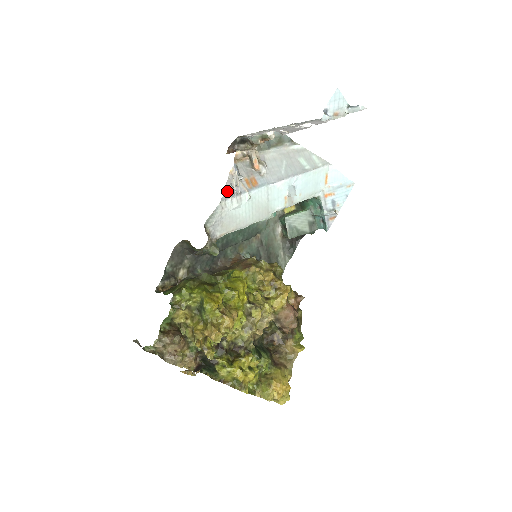
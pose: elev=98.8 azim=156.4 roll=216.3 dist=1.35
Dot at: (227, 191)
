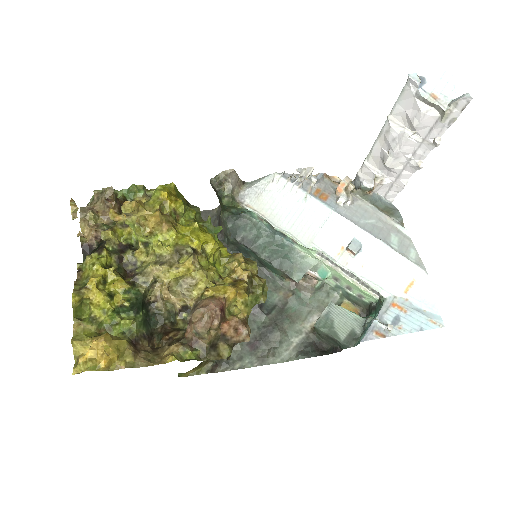
Dot at: (292, 175)
